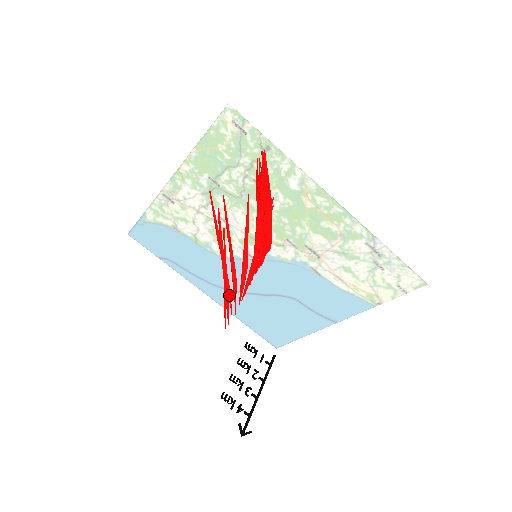
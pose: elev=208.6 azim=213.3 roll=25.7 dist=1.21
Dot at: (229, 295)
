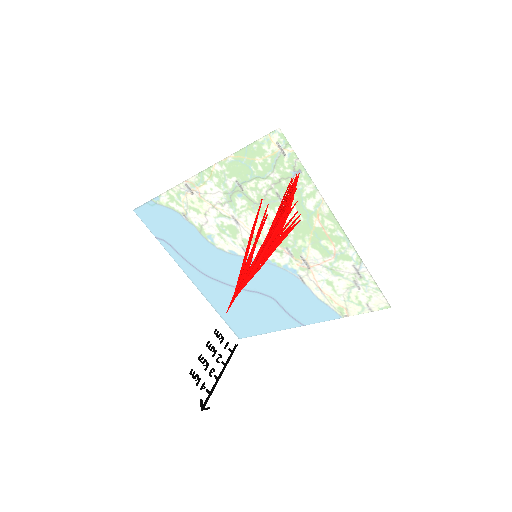
Dot at: occluded
